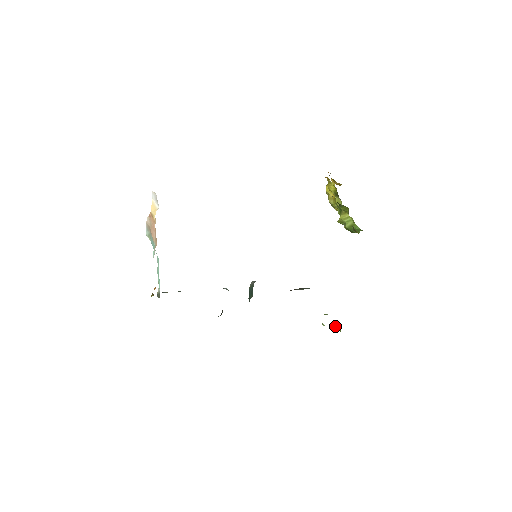
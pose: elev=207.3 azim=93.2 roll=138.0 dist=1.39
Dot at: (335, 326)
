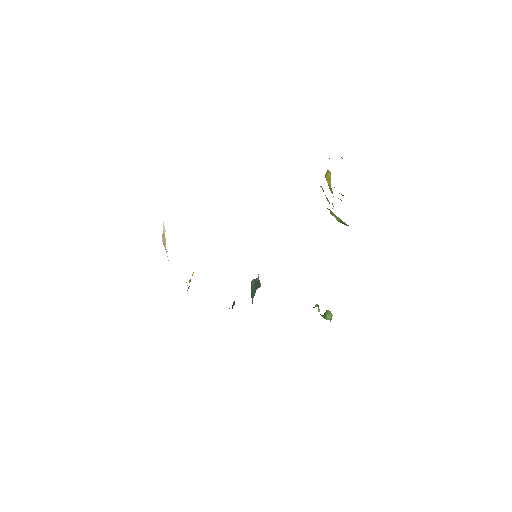
Dot at: (326, 314)
